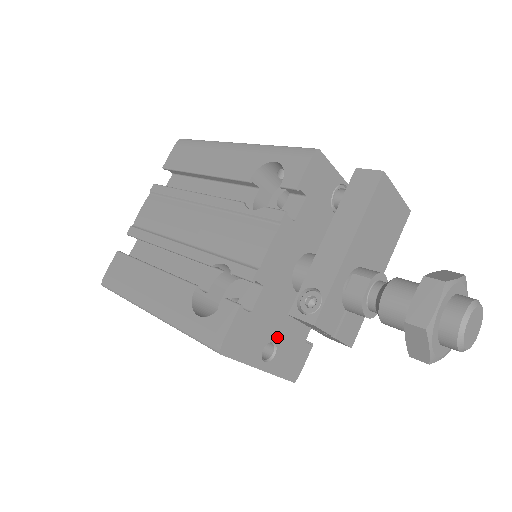
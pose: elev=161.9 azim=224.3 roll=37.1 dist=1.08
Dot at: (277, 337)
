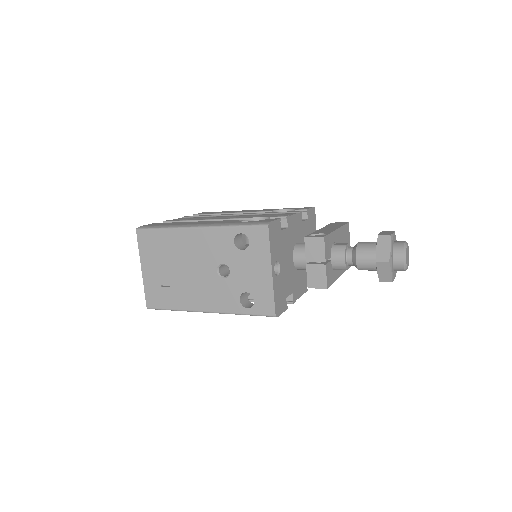
Dot at: (281, 267)
